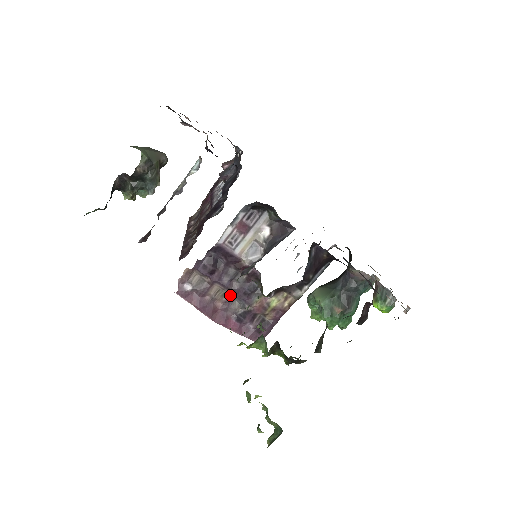
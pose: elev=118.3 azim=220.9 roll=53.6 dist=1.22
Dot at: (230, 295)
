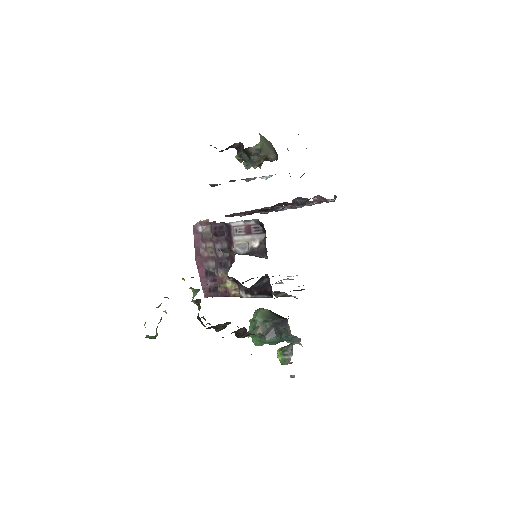
Dot at: (214, 256)
